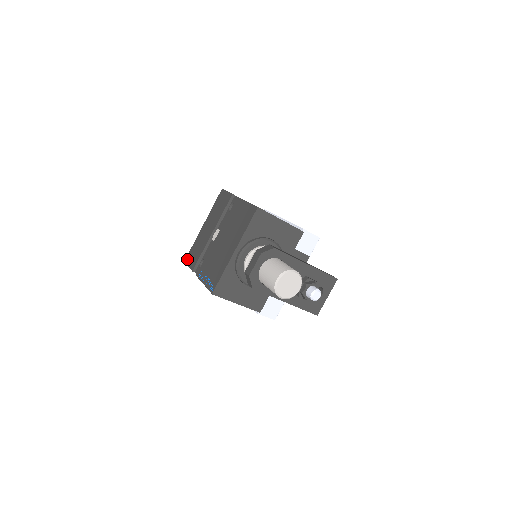
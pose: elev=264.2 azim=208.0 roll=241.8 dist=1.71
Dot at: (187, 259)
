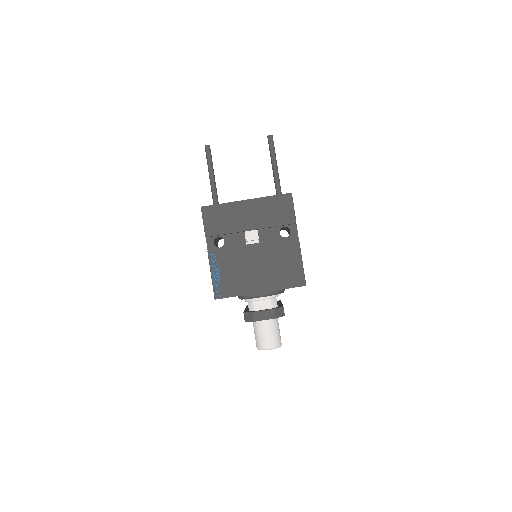
Dot at: (207, 211)
